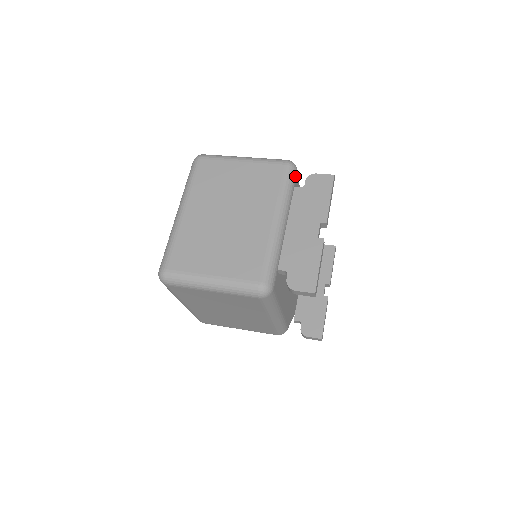
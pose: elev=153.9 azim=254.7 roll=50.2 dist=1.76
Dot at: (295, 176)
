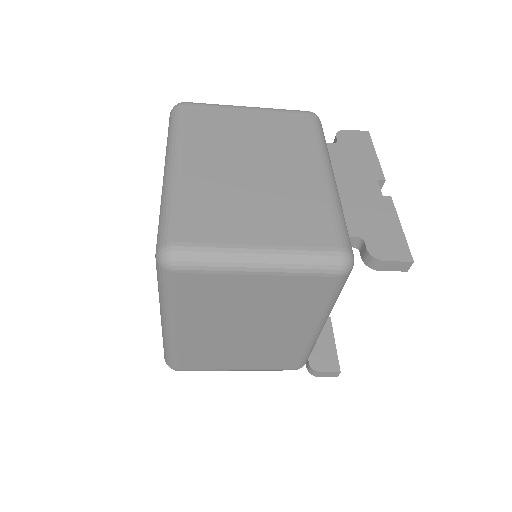
Dot at: occluded
